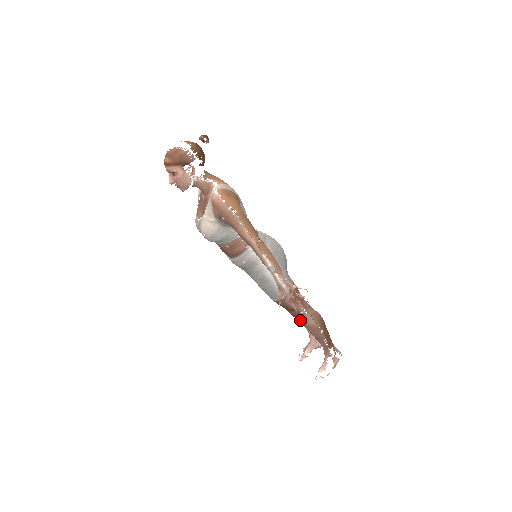
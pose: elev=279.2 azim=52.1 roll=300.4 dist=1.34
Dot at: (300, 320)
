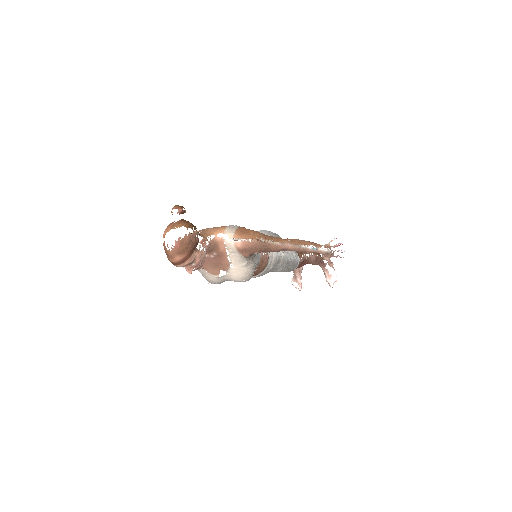
Dot at: occluded
